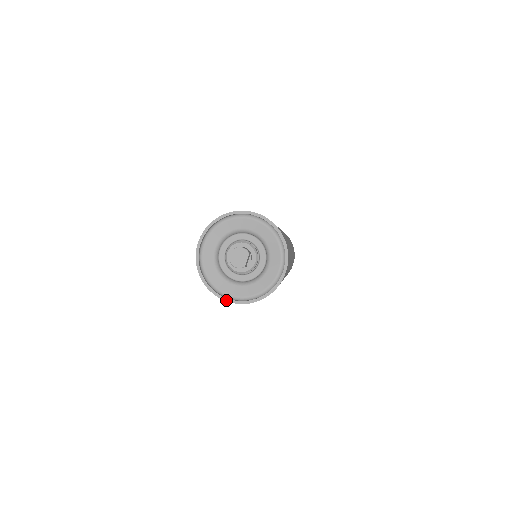
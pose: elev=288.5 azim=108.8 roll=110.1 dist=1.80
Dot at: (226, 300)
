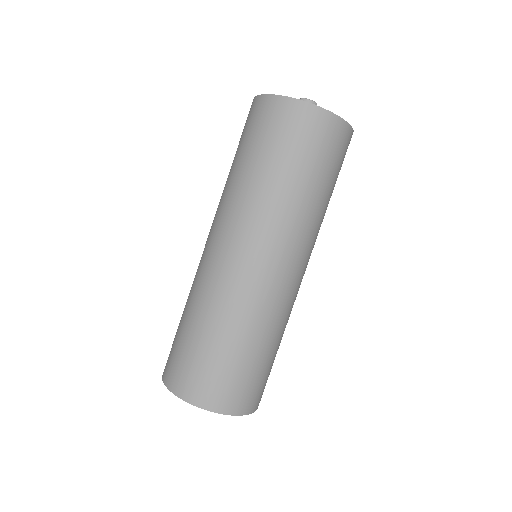
Dot at: occluded
